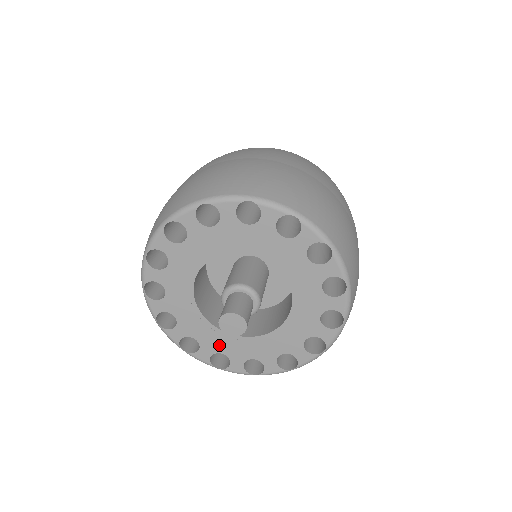
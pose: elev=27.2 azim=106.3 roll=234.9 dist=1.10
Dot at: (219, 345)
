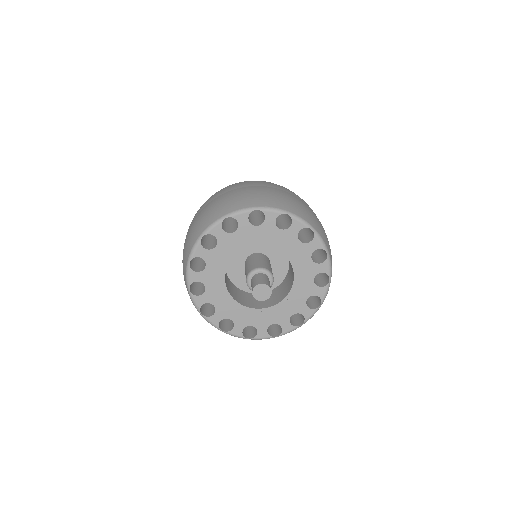
Dot at: (285, 313)
